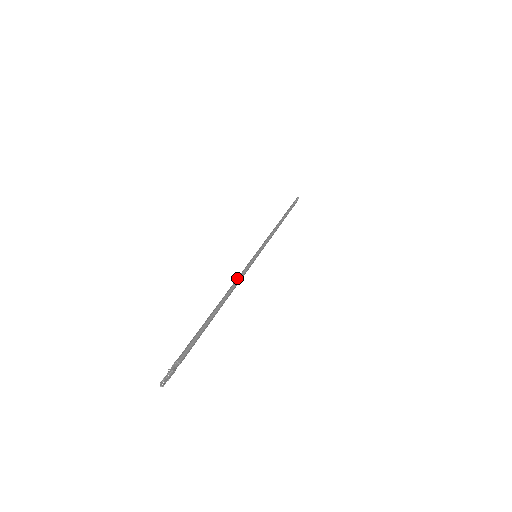
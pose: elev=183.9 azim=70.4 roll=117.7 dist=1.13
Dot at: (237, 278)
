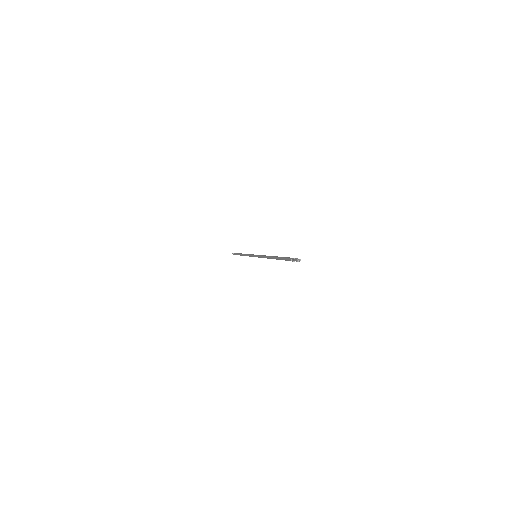
Dot at: (264, 255)
